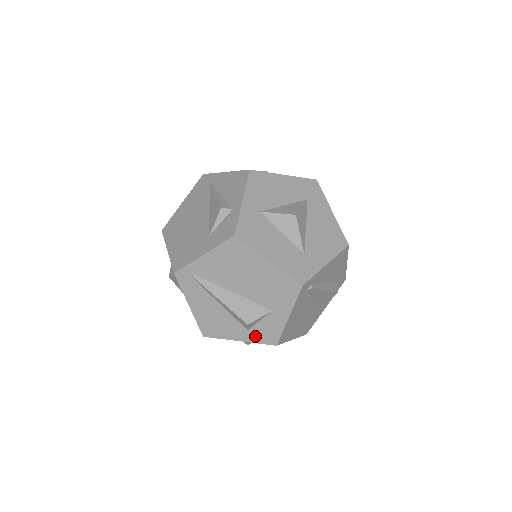
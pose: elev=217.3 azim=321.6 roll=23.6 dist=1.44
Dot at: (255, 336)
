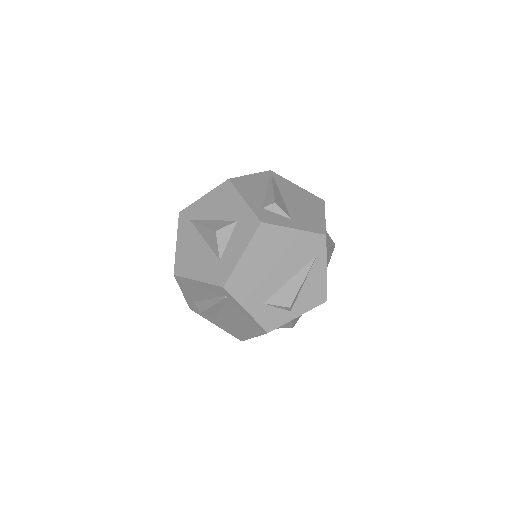
Dot at: (192, 303)
